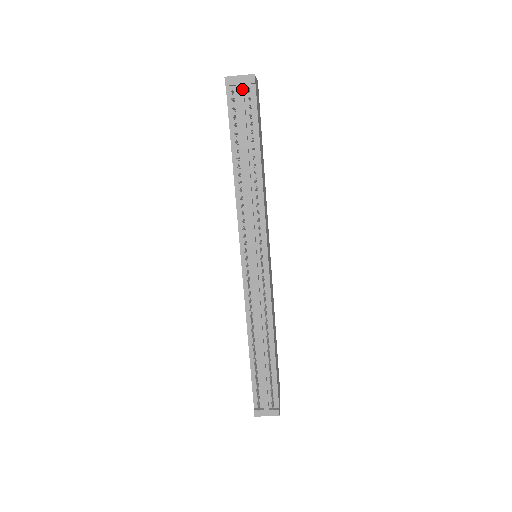
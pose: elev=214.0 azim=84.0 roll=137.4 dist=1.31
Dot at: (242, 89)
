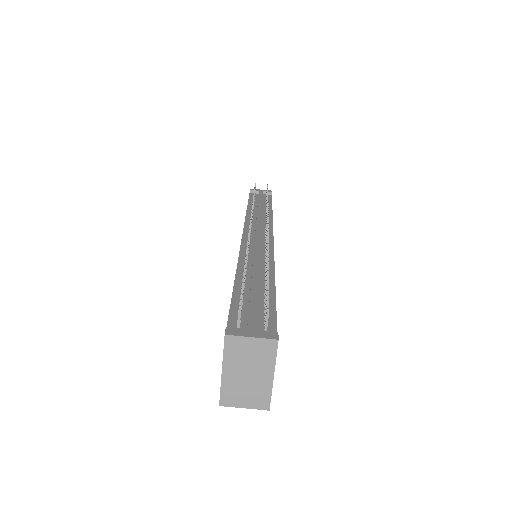
Dot at: (262, 192)
